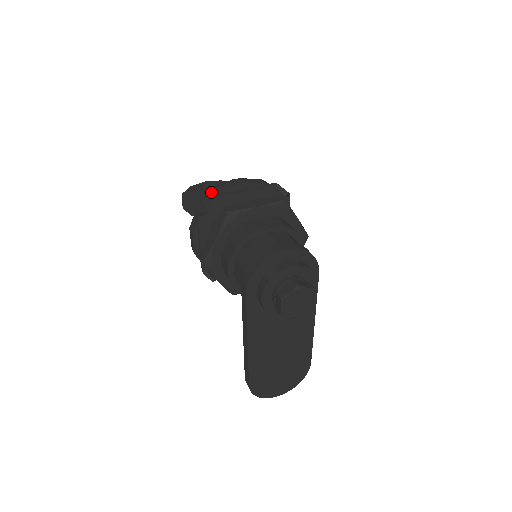
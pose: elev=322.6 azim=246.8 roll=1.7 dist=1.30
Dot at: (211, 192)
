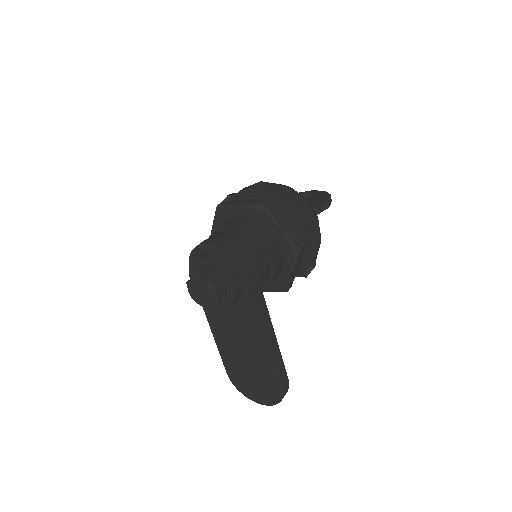
Dot at: occluded
